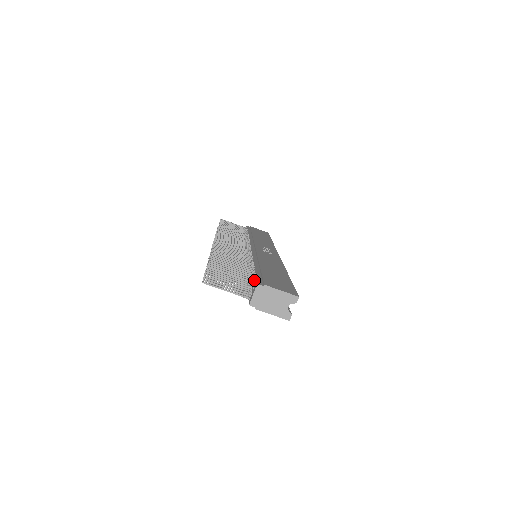
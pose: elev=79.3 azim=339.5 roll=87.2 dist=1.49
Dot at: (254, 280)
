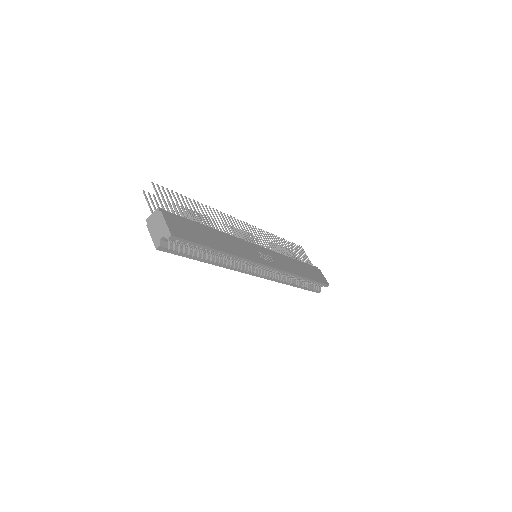
Dot at: (170, 212)
